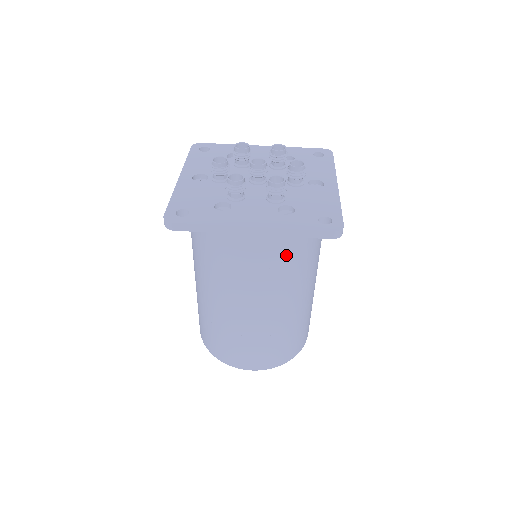
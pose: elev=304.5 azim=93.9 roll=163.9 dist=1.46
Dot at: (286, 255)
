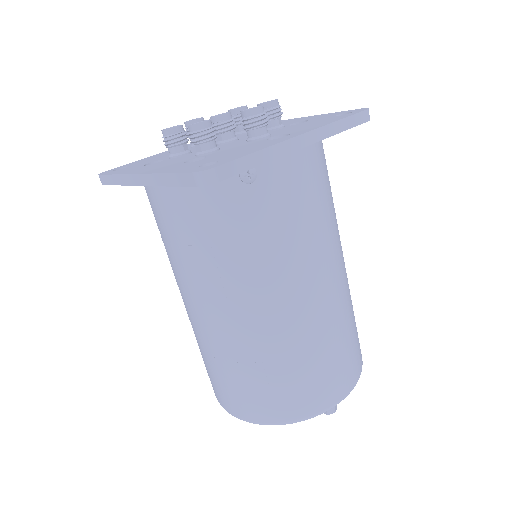
Dot at: (200, 227)
